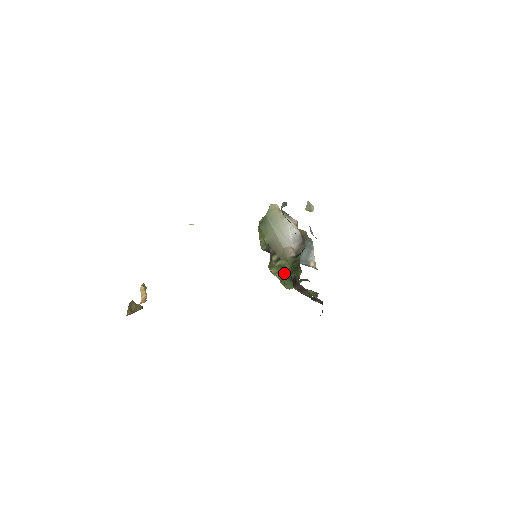
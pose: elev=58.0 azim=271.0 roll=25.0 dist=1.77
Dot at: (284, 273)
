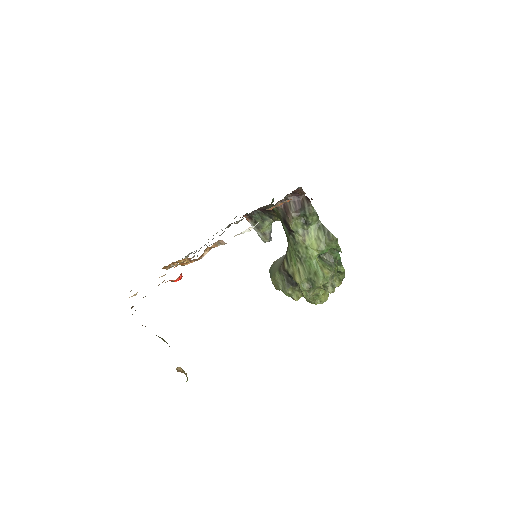
Dot at: (293, 253)
